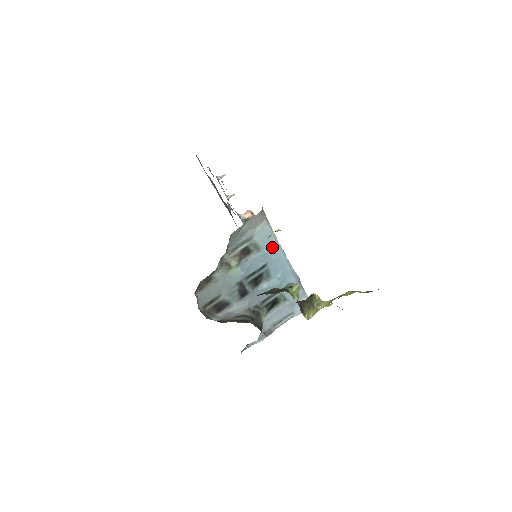
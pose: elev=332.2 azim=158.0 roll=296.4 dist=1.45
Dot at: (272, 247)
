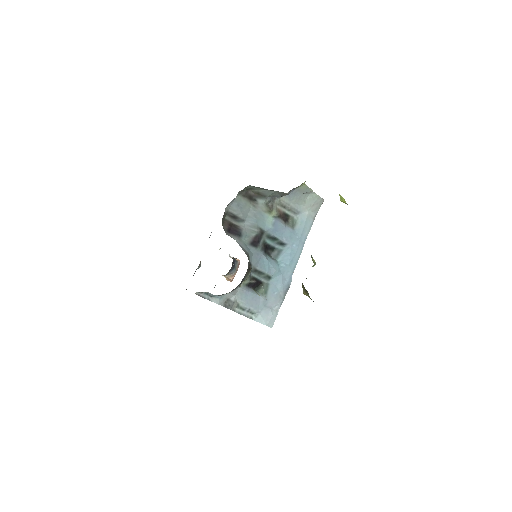
Dot at: (301, 237)
